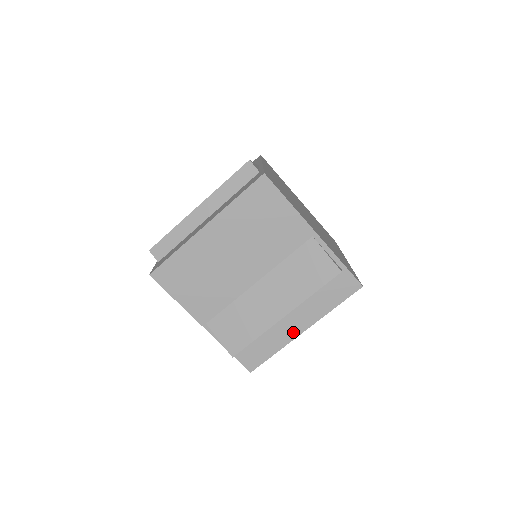
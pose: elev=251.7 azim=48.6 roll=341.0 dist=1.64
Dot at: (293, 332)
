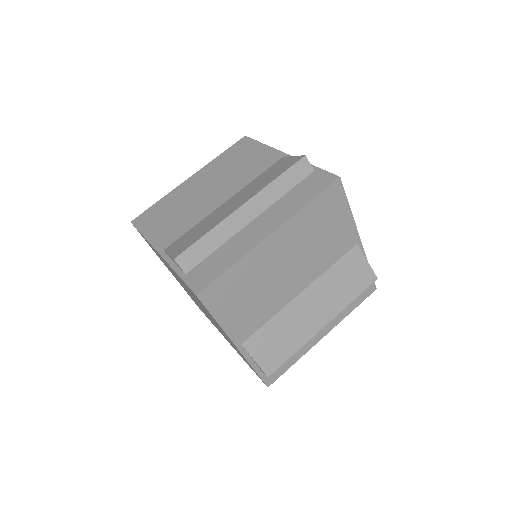
Dot at: (257, 238)
